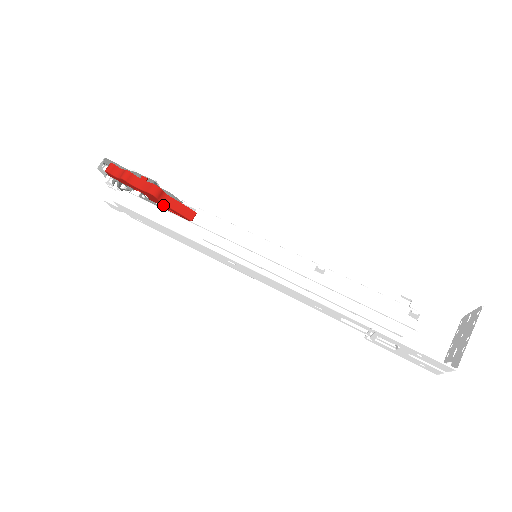
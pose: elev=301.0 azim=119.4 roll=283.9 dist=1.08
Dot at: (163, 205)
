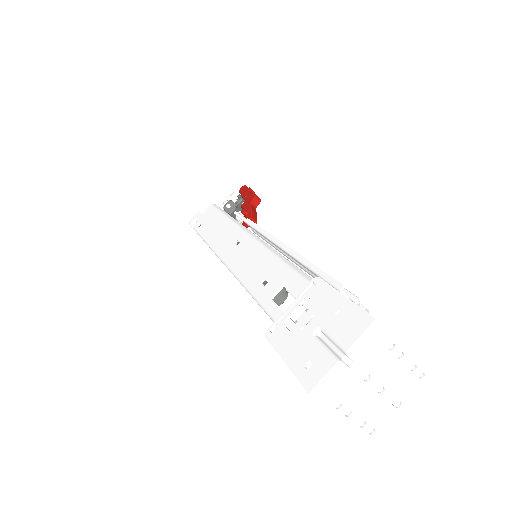
Dot at: (247, 207)
